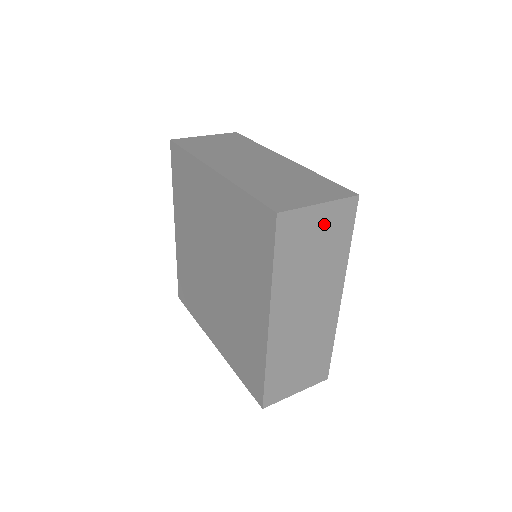
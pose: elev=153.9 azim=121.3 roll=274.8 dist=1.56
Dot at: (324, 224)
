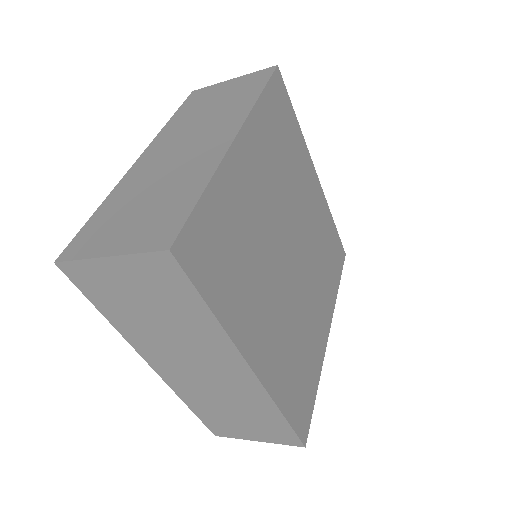
Dot at: (233, 88)
